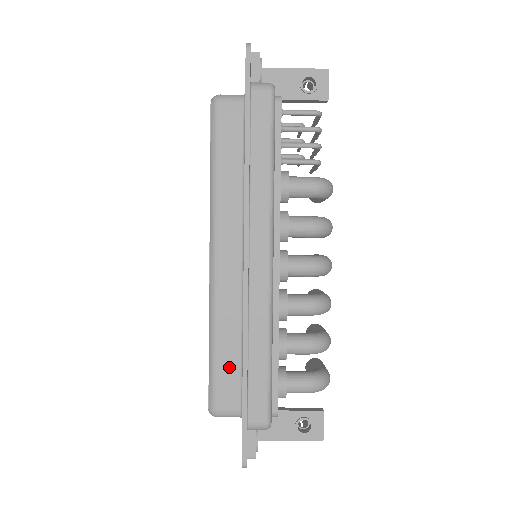
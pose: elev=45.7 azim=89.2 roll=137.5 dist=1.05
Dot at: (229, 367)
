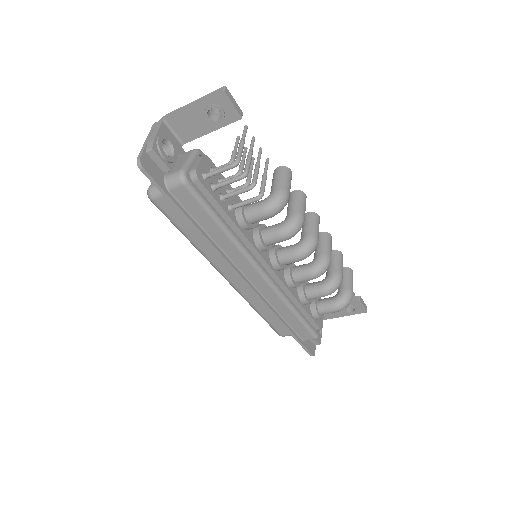
Dot at: (276, 320)
